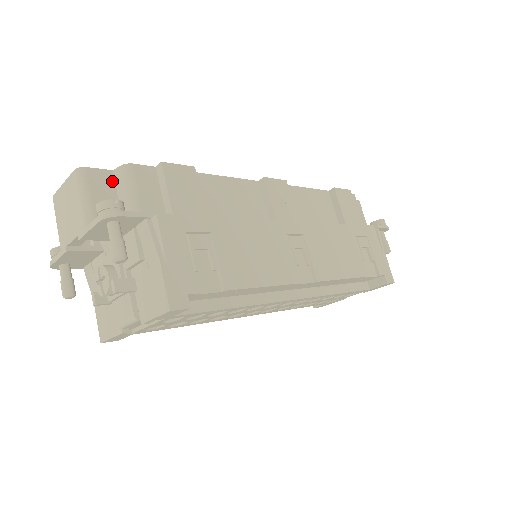
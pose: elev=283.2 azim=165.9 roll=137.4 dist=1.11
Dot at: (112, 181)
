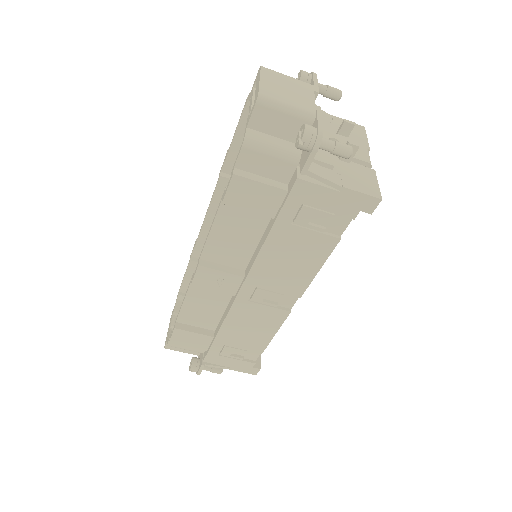
Dot at: occluded
